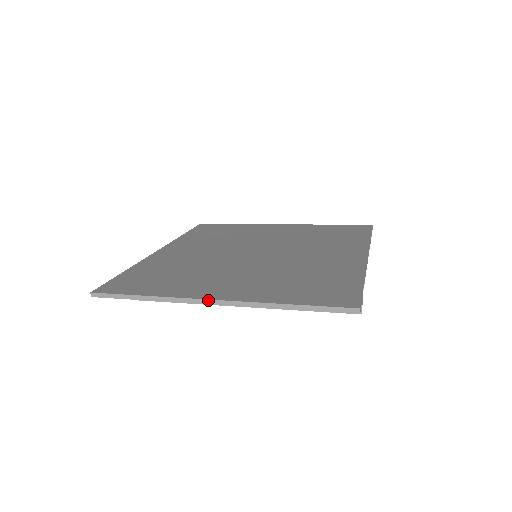
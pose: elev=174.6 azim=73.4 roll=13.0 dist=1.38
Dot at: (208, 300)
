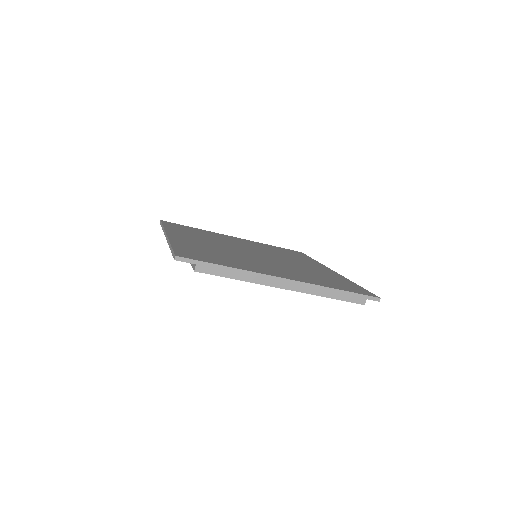
Dot at: (282, 278)
